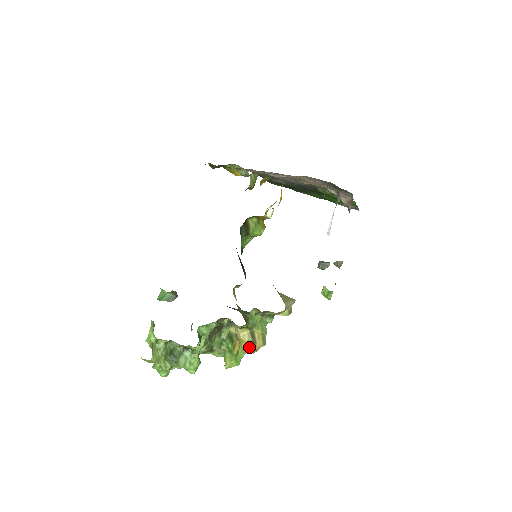
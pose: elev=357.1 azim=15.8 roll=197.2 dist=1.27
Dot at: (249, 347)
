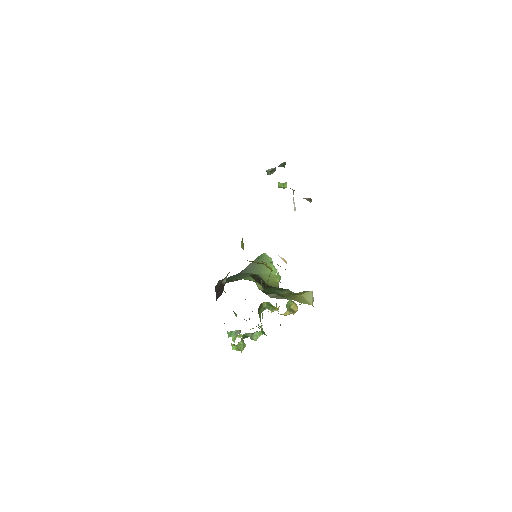
Dot at: occluded
